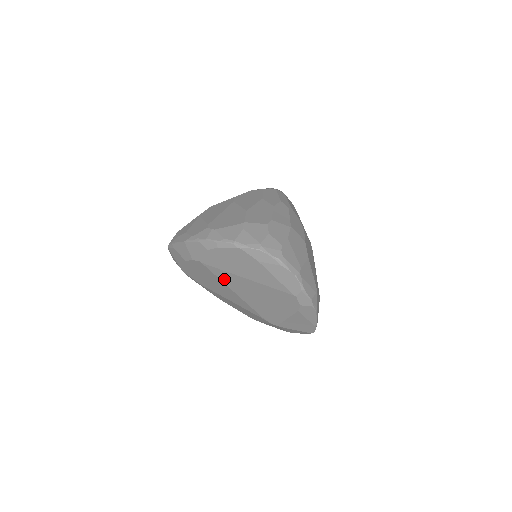
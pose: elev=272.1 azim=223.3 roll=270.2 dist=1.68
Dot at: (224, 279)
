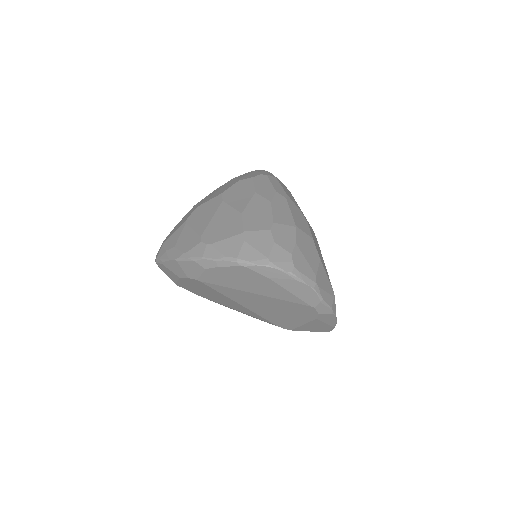
Dot at: (228, 294)
